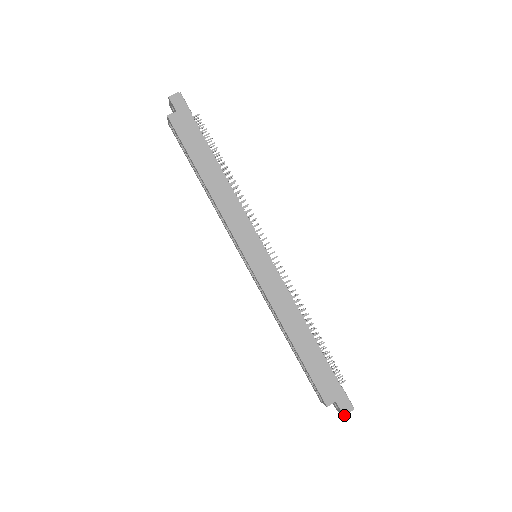
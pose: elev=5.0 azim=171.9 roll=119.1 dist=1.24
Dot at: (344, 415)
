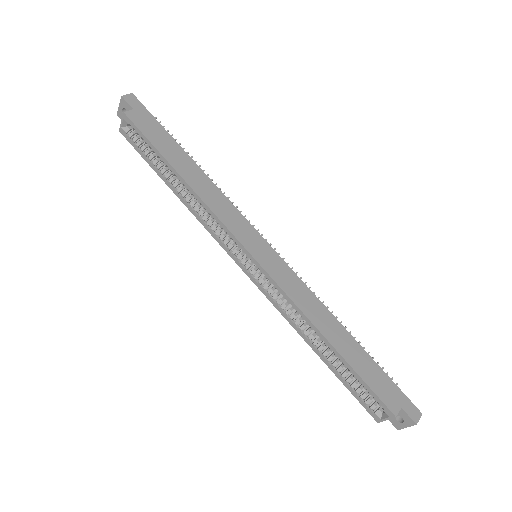
Dot at: (416, 423)
